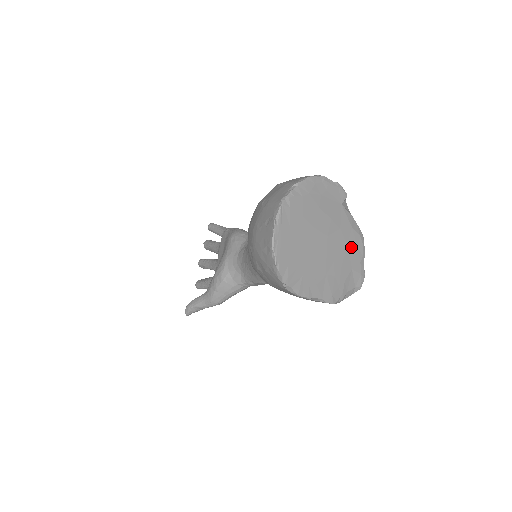
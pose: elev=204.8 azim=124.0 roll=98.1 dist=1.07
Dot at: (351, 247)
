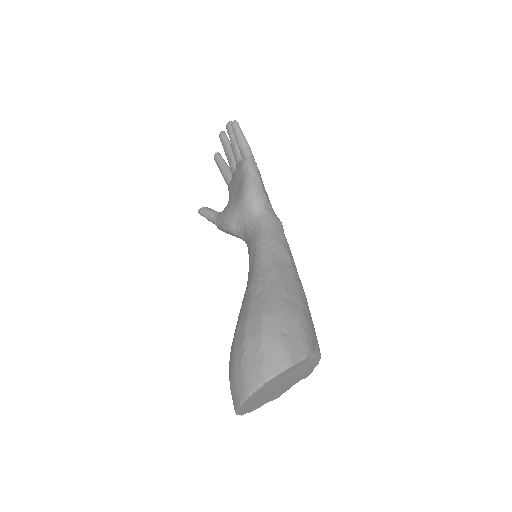
Dot at: (305, 372)
